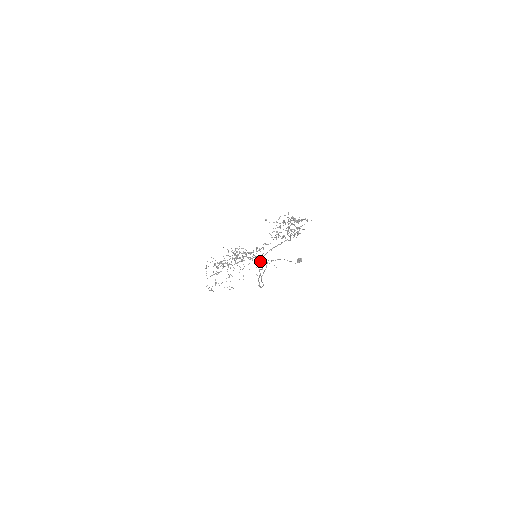
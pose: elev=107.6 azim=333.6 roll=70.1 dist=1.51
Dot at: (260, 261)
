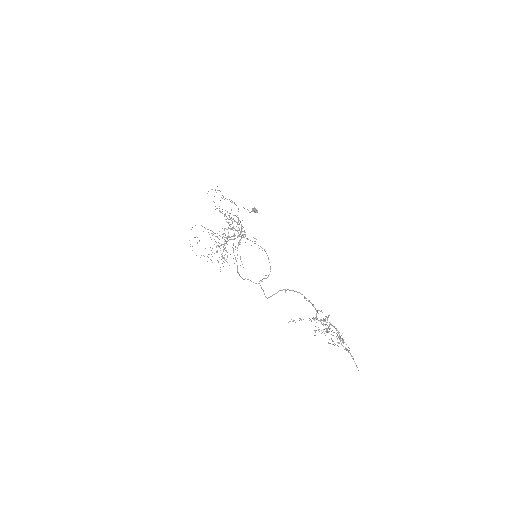
Dot at: occluded
